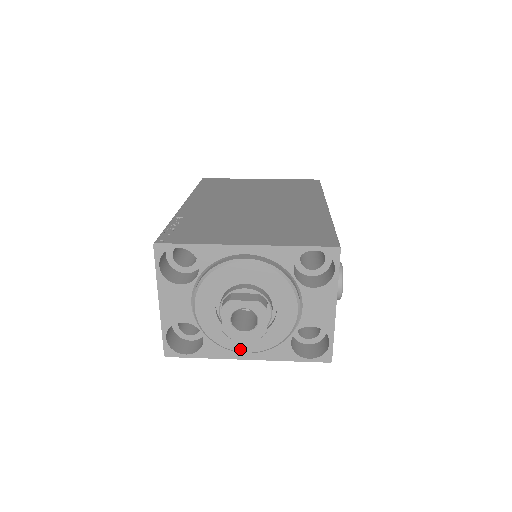
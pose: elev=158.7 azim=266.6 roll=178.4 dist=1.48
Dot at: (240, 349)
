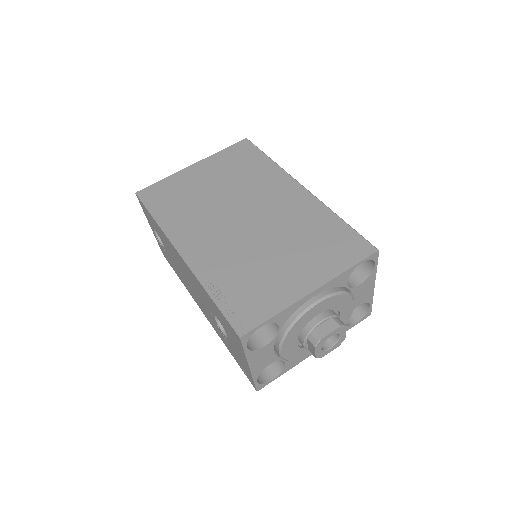
Dot at: occluded
